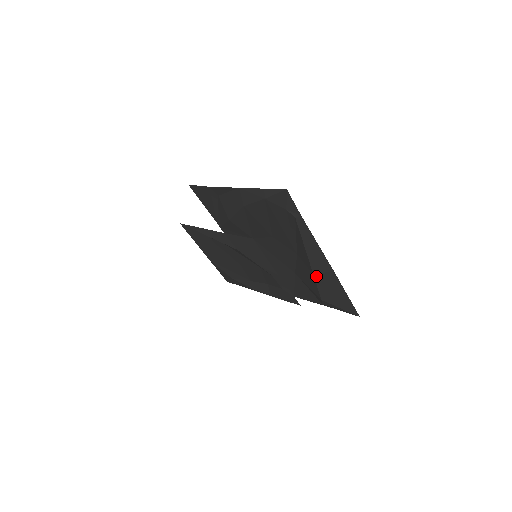
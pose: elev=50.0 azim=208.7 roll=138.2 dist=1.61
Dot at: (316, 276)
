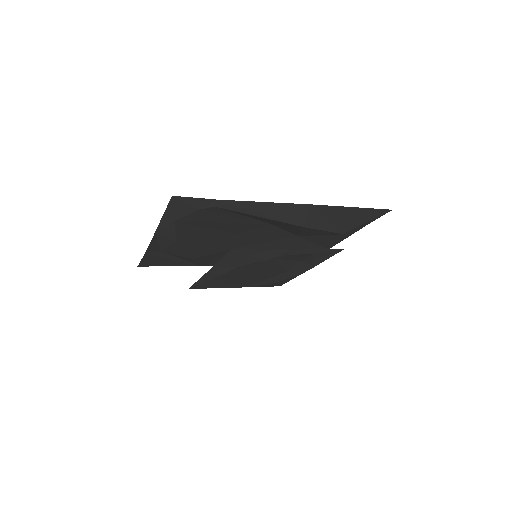
Dot at: (306, 225)
